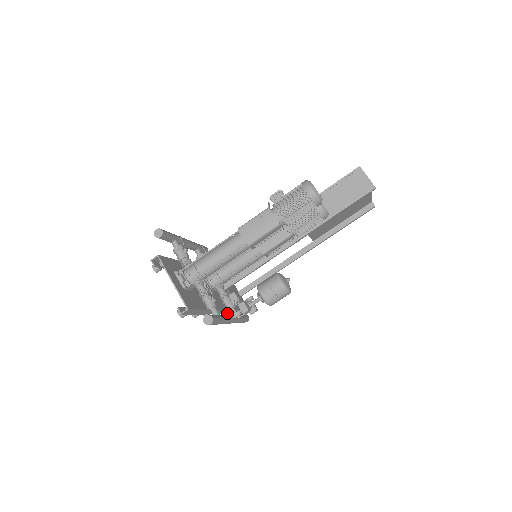
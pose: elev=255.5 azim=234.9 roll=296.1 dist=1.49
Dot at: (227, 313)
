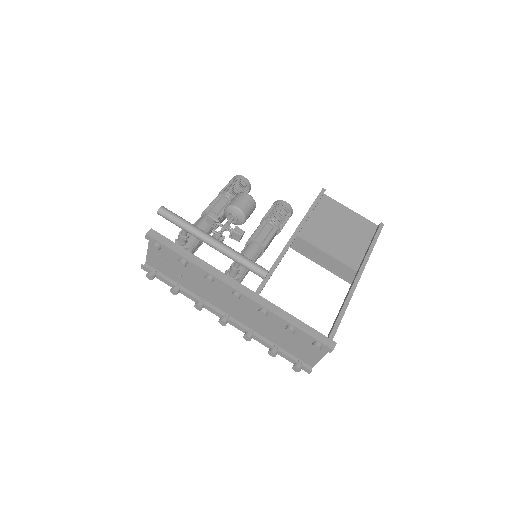
Dot at: (261, 304)
